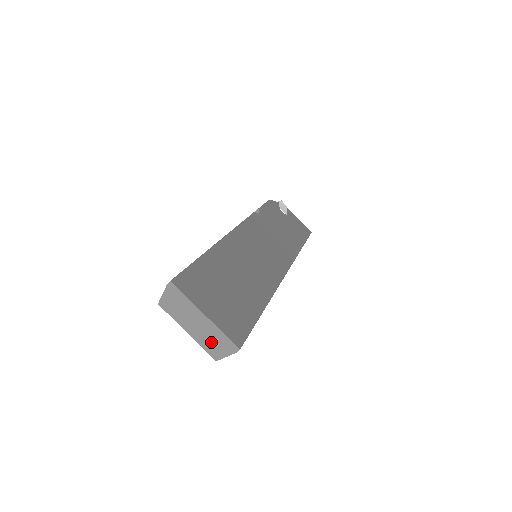
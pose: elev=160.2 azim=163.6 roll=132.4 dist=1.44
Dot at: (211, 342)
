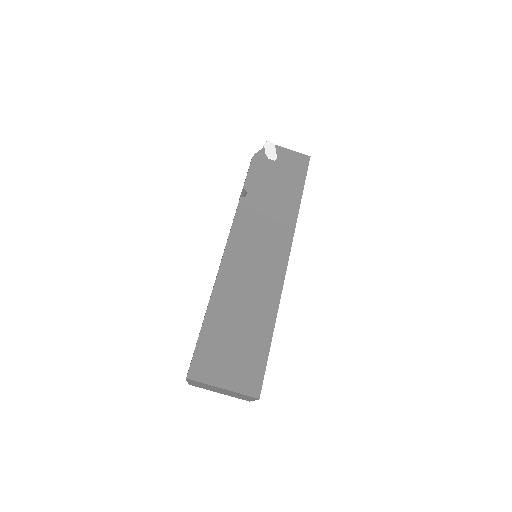
Dot at: (238, 396)
